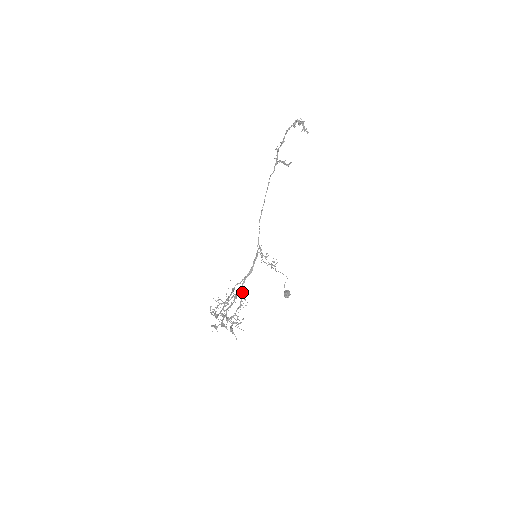
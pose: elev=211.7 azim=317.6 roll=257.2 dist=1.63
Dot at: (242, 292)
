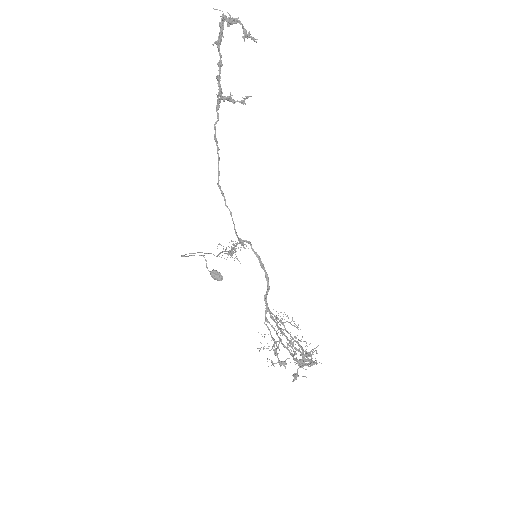
Dot at: (271, 312)
